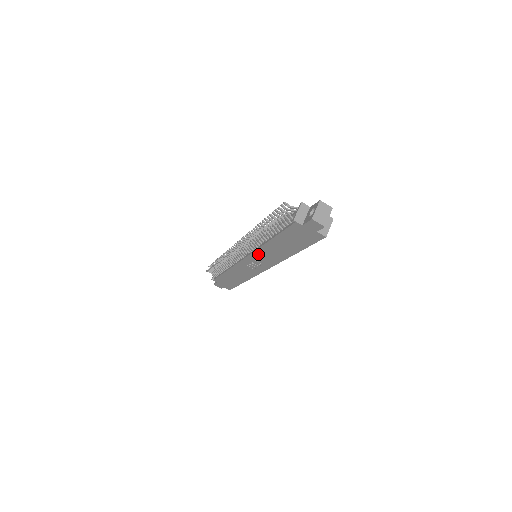
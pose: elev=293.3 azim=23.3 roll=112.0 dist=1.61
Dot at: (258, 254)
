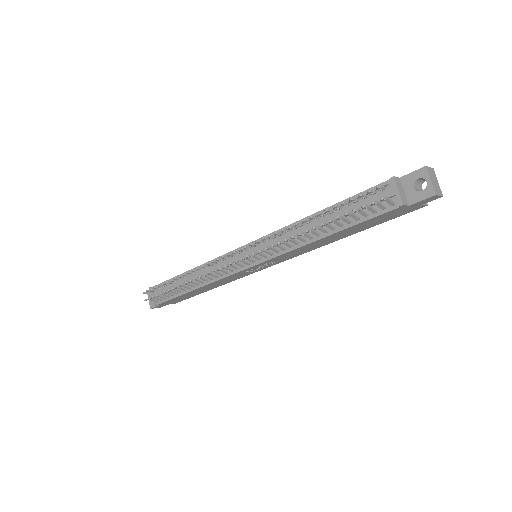
Dot at: (283, 256)
